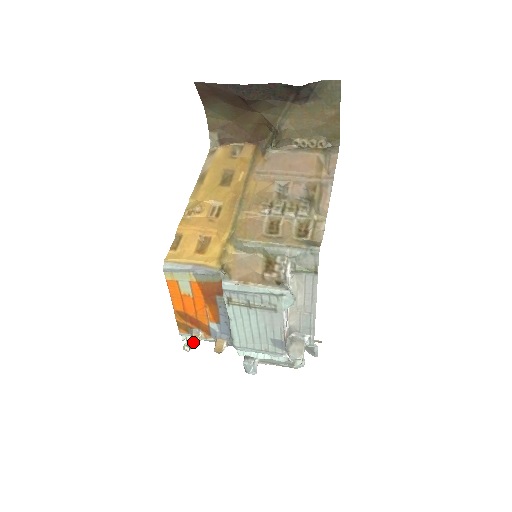
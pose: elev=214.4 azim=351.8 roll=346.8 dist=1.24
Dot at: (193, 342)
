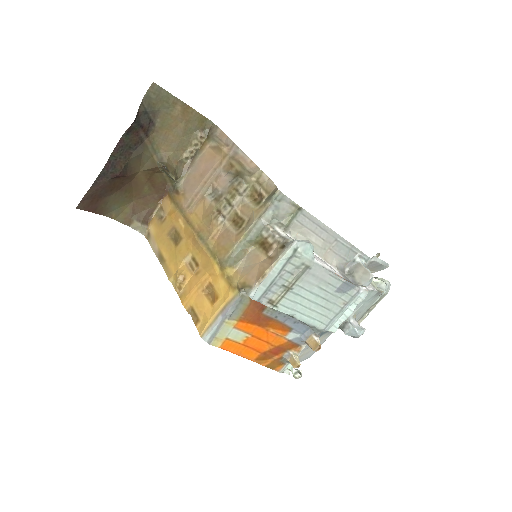
Dot at: (294, 365)
